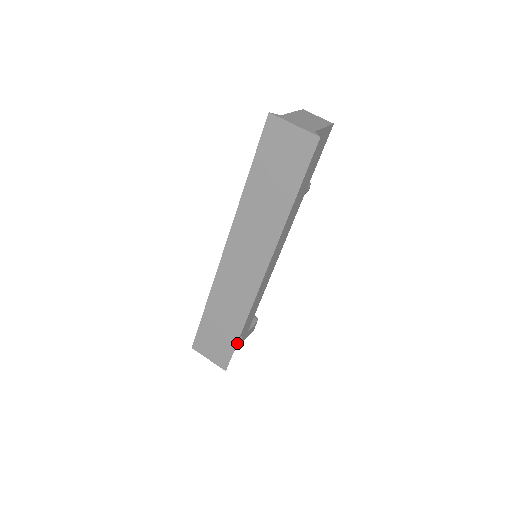
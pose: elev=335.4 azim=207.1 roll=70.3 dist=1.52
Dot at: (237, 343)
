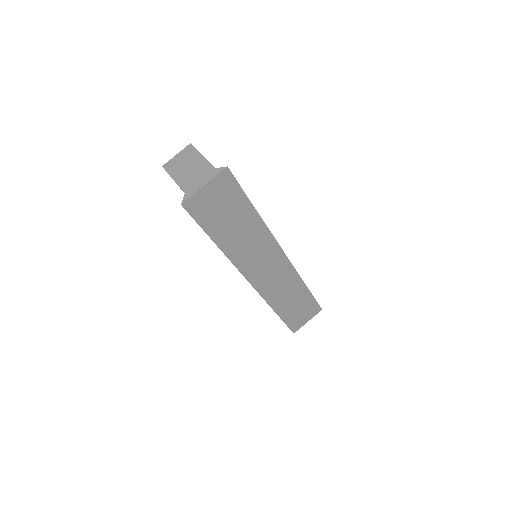
Dot at: occluded
